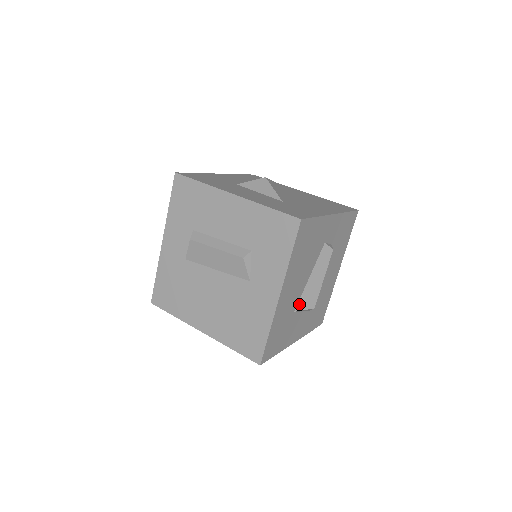
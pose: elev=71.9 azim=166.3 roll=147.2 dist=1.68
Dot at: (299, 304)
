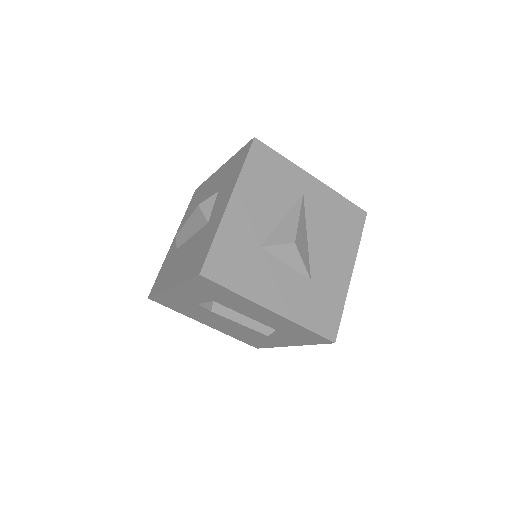
Dot at: occluded
